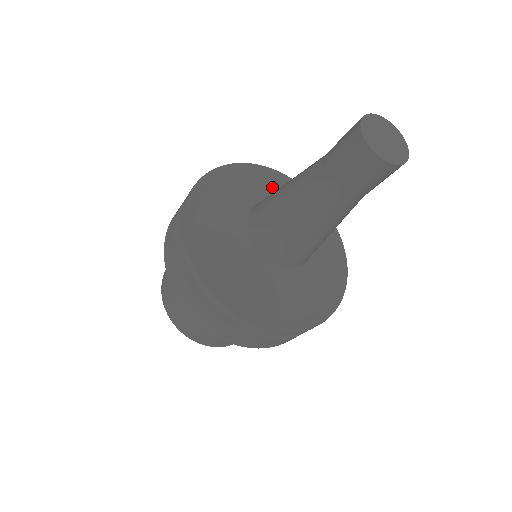
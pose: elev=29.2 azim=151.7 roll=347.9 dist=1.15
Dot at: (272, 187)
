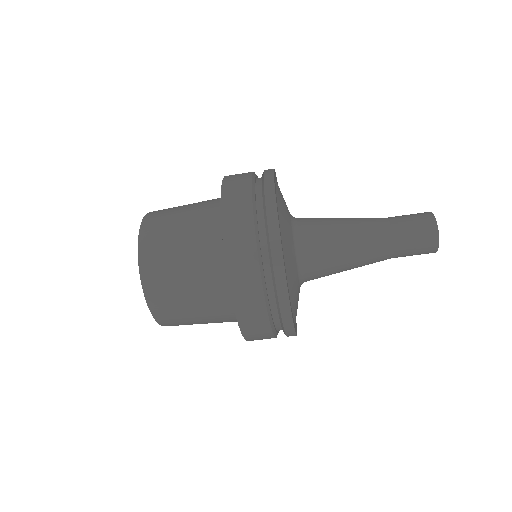
Dot at: occluded
